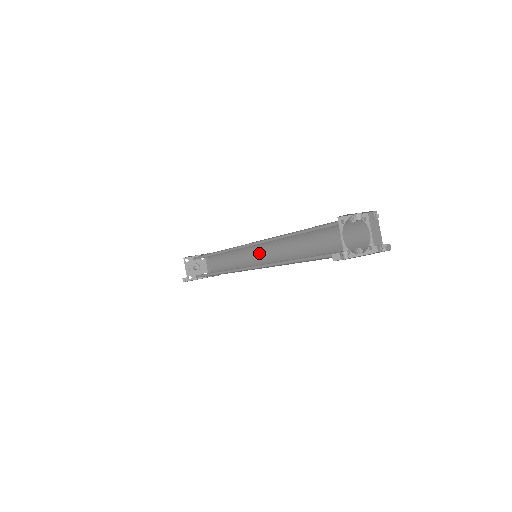
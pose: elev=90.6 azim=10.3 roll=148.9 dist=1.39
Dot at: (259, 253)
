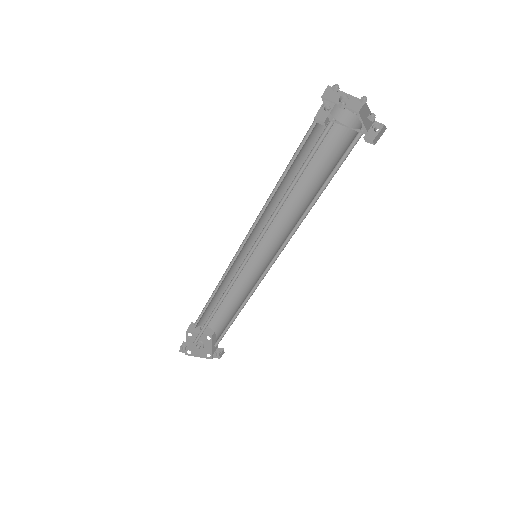
Dot at: (262, 268)
